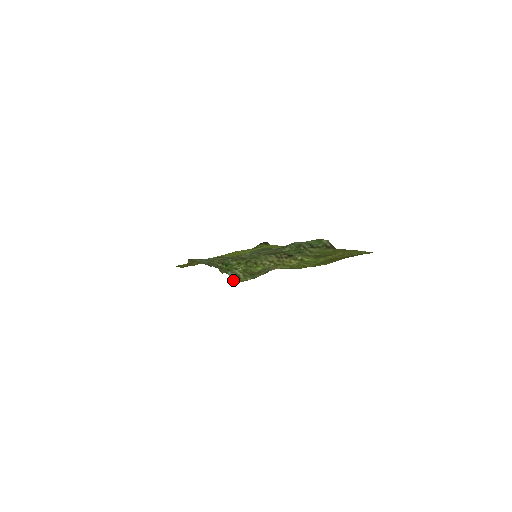
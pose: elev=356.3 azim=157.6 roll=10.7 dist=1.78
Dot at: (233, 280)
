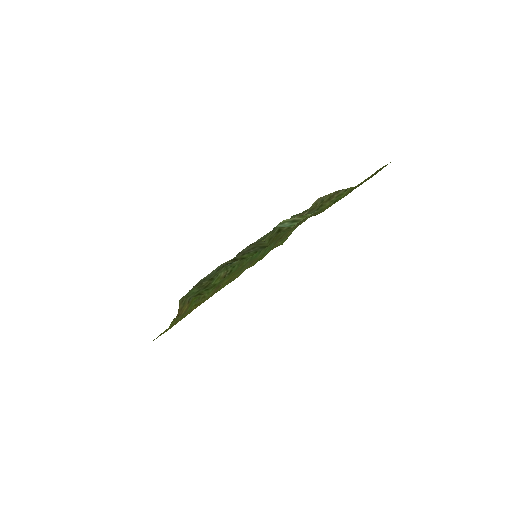
Dot at: (292, 226)
